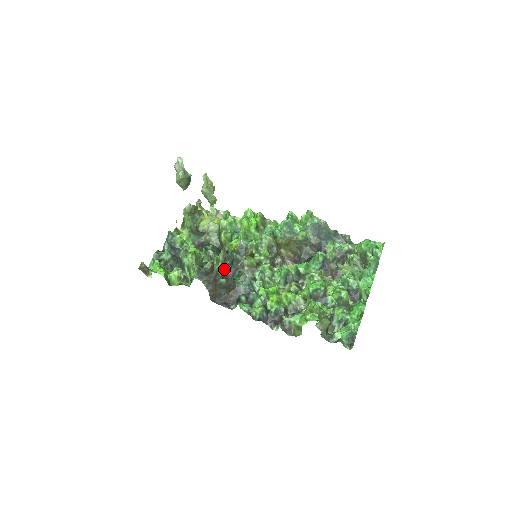
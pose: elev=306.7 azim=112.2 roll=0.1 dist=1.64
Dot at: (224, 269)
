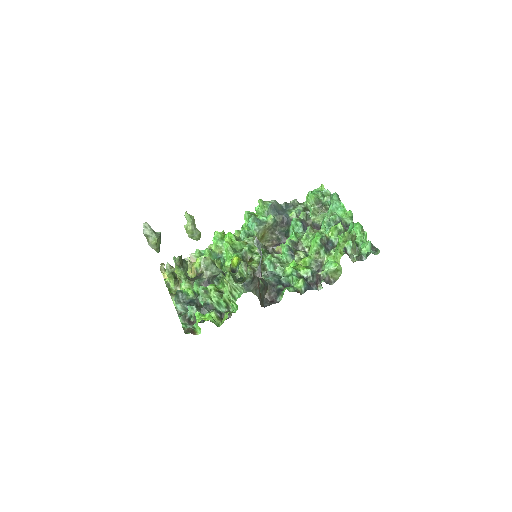
Dot at: occluded
